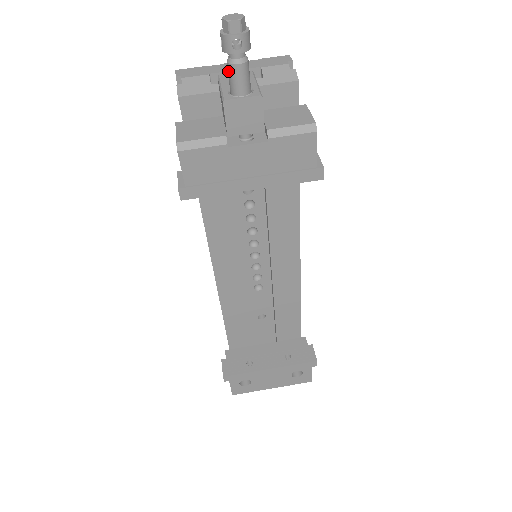
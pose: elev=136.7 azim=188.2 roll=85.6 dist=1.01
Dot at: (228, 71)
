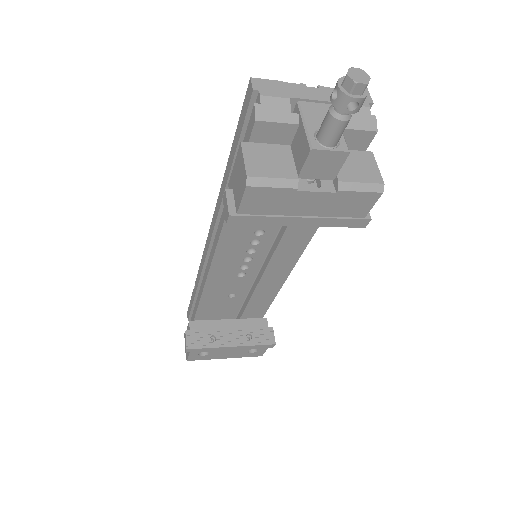
Dot at: (327, 121)
